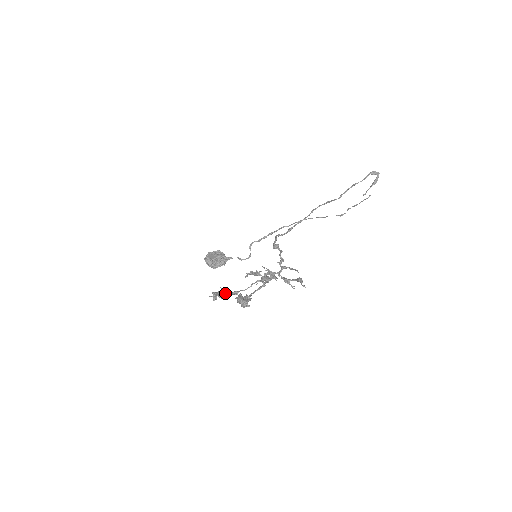
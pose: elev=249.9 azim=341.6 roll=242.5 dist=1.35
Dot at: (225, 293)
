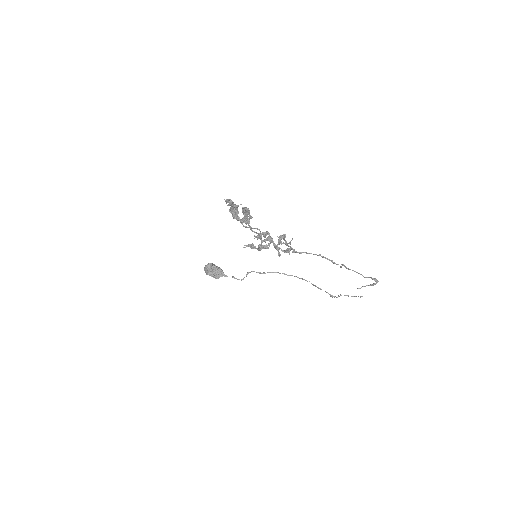
Dot at: occluded
